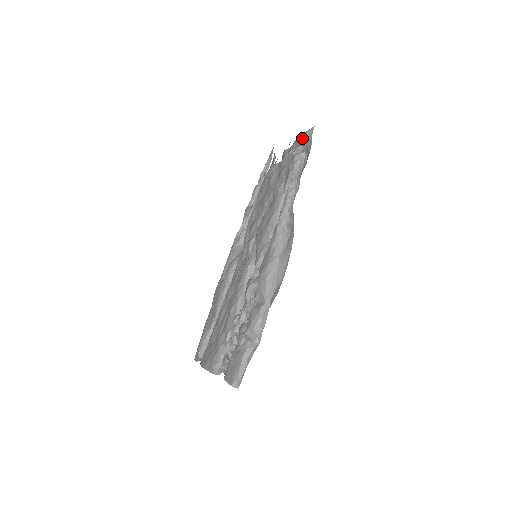
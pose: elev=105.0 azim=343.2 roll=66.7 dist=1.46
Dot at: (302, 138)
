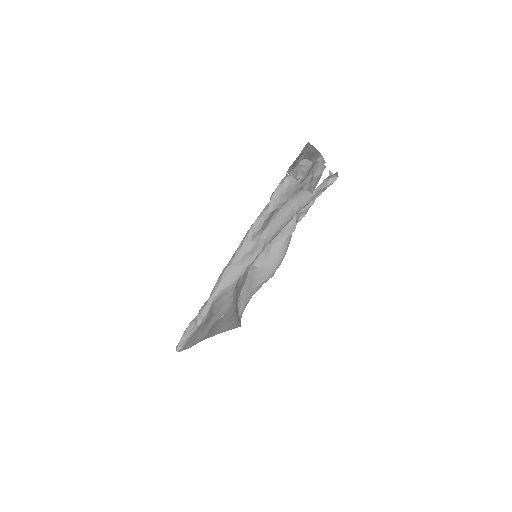
Dot at: occluded
